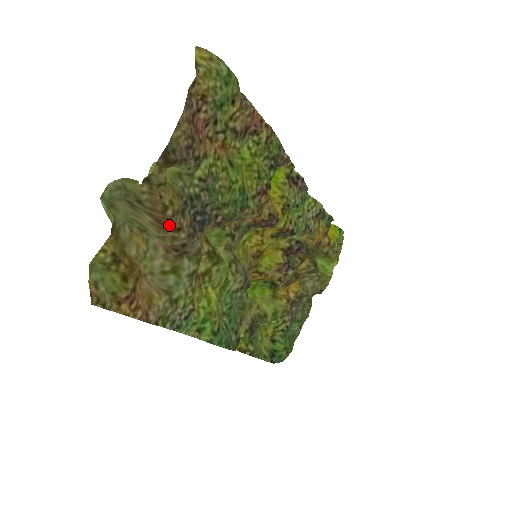
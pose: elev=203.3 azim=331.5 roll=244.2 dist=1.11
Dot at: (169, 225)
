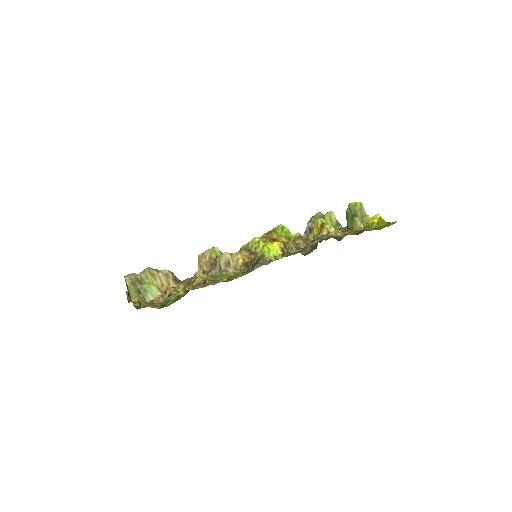
Dot at: occluded
